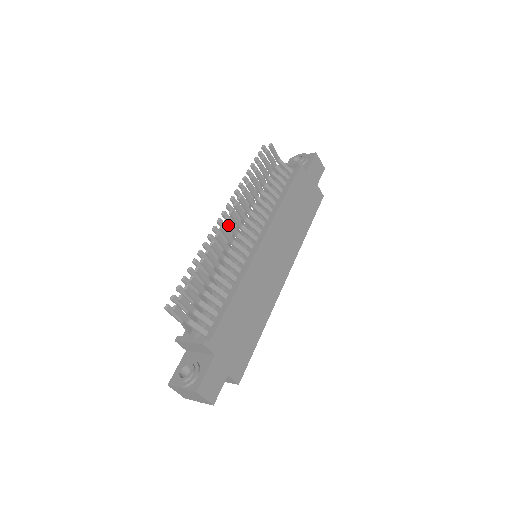
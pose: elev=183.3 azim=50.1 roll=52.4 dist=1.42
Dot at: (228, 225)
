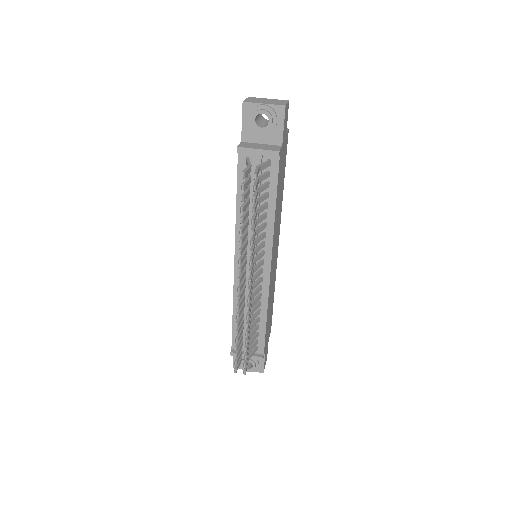
Dot at: (250, 291)
